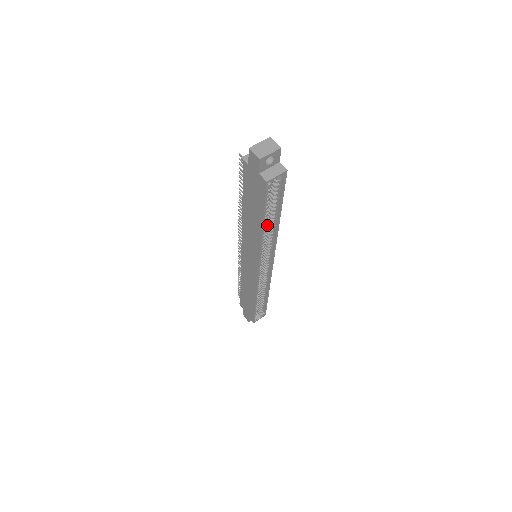
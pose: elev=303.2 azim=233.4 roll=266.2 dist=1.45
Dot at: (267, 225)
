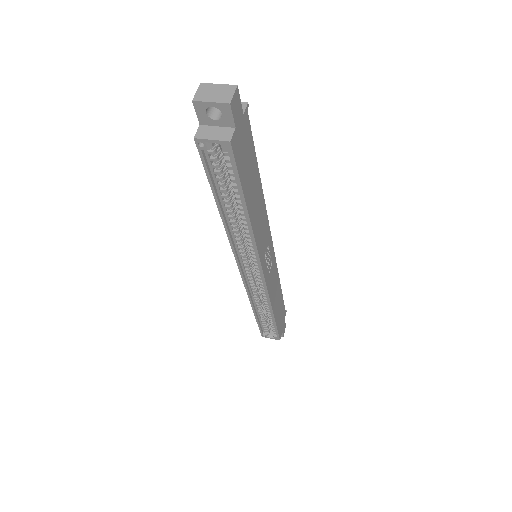
Dot at: occluded
